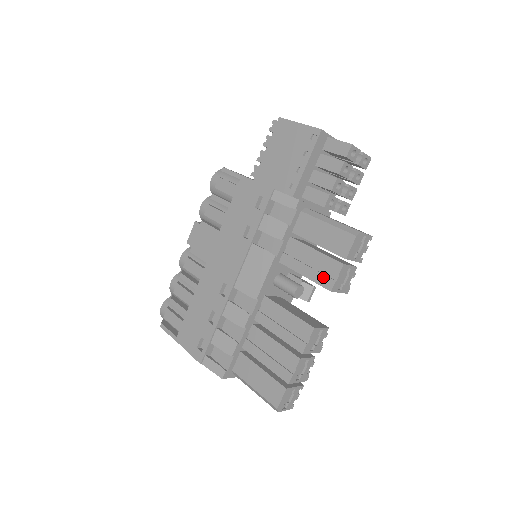
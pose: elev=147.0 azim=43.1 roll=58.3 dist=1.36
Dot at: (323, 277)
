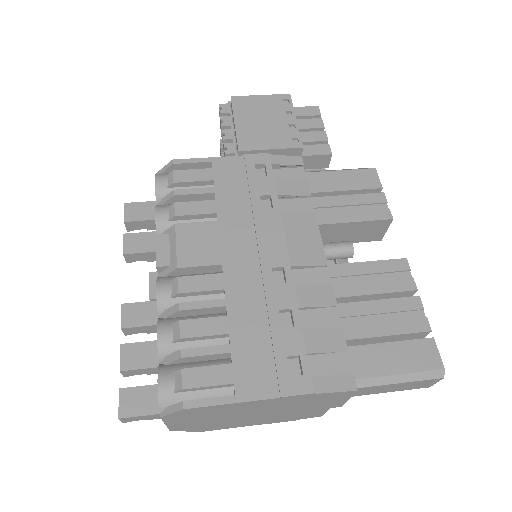
Dot at: (375, 212)
